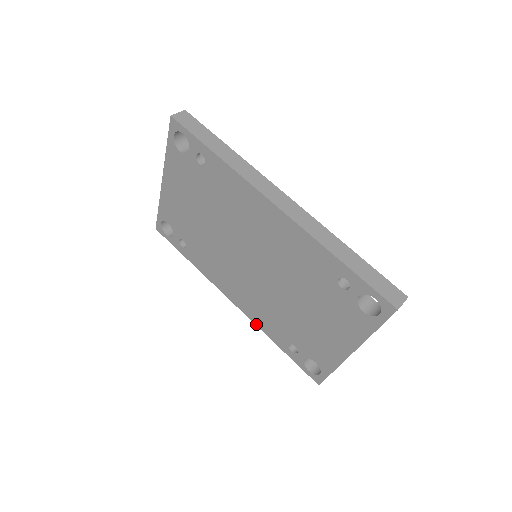
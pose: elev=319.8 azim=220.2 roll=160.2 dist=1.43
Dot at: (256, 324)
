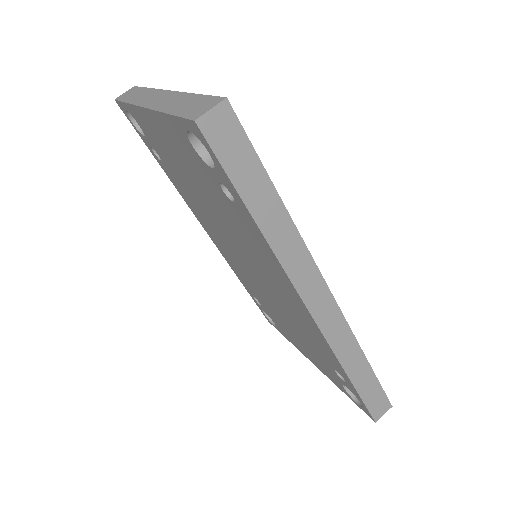
Dot at: (226, 260)
